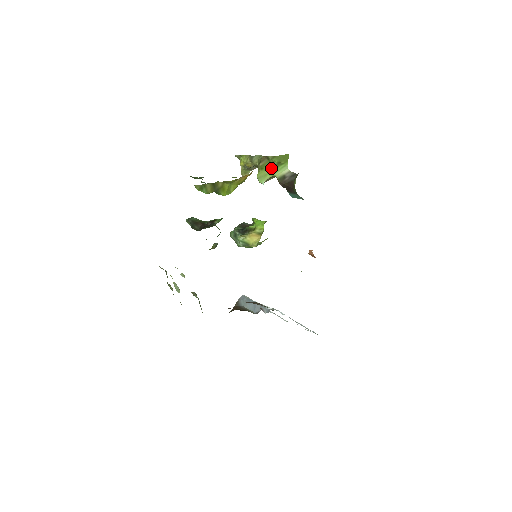
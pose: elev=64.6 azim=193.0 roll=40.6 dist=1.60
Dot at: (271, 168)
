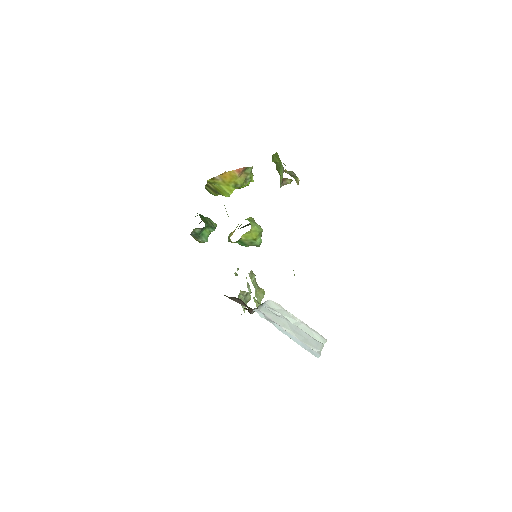
Dot at: (279, 170)
